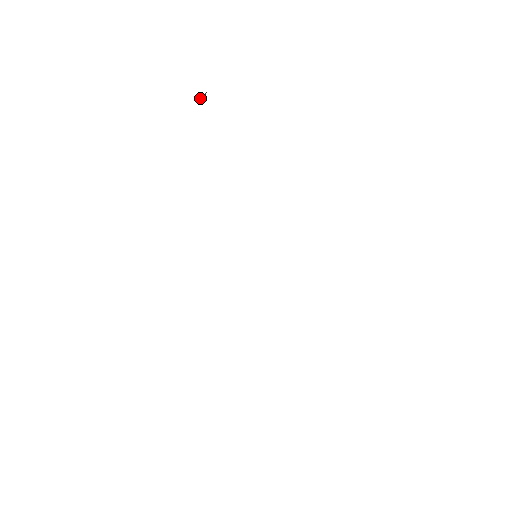
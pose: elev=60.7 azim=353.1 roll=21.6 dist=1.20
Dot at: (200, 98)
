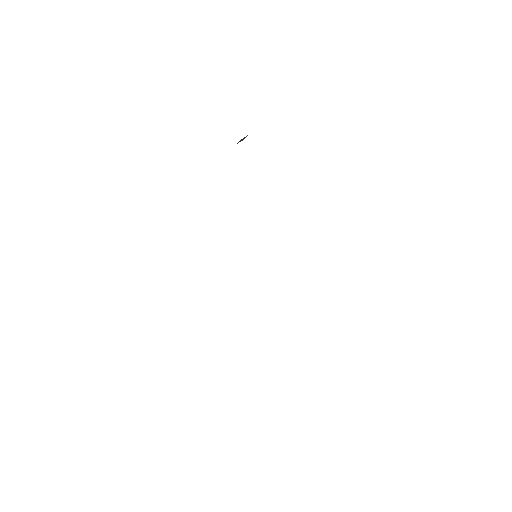
Dot at: occluded
